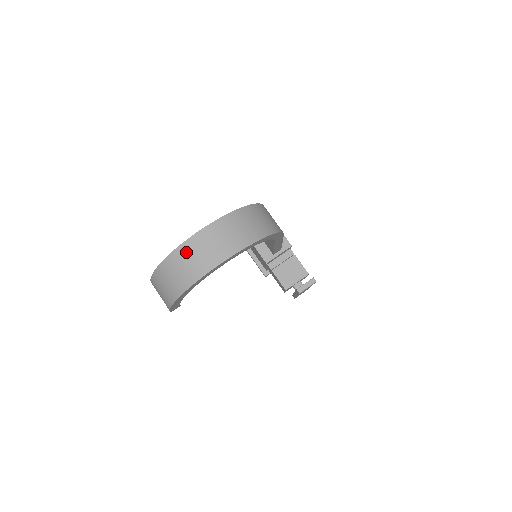
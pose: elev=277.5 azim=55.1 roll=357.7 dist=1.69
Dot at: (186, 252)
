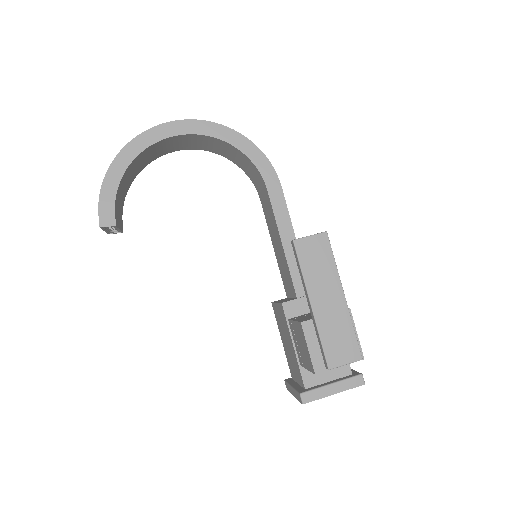
Dot at: occluded
